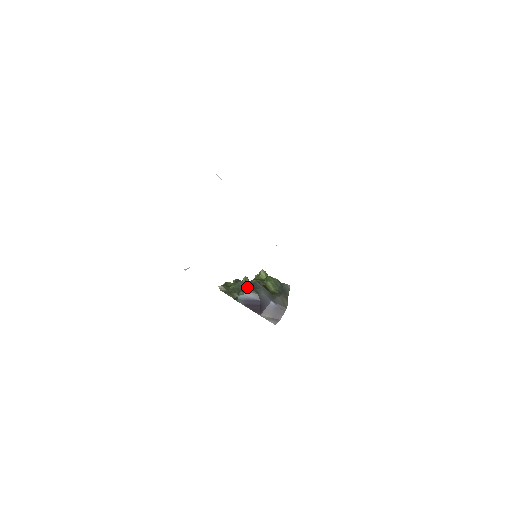
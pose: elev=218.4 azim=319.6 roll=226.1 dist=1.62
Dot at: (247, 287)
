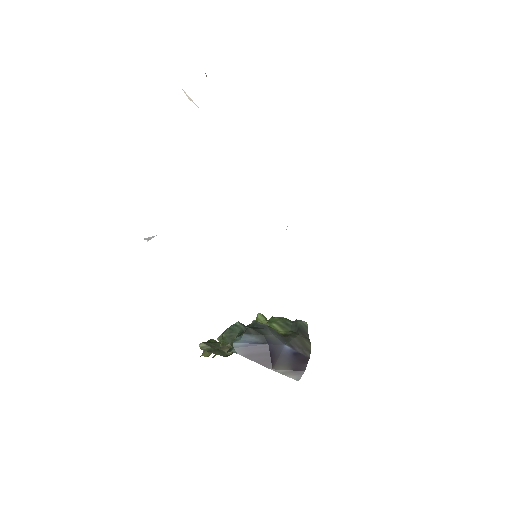
Dot at: (244, 329)
